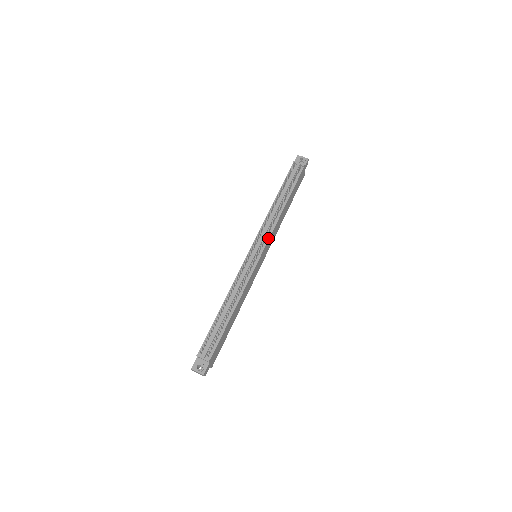
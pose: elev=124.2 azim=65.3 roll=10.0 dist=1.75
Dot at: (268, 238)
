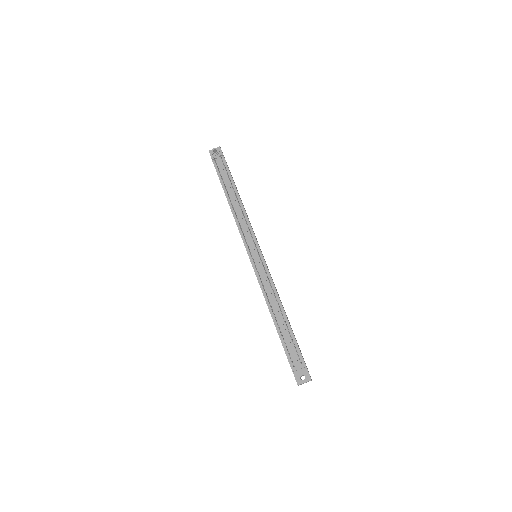
Dot at: (253, 234)
